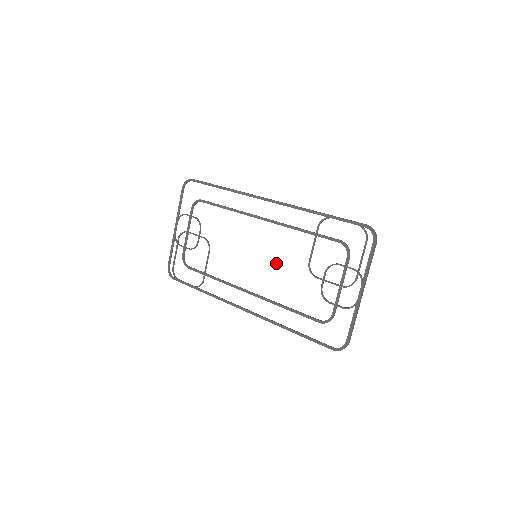
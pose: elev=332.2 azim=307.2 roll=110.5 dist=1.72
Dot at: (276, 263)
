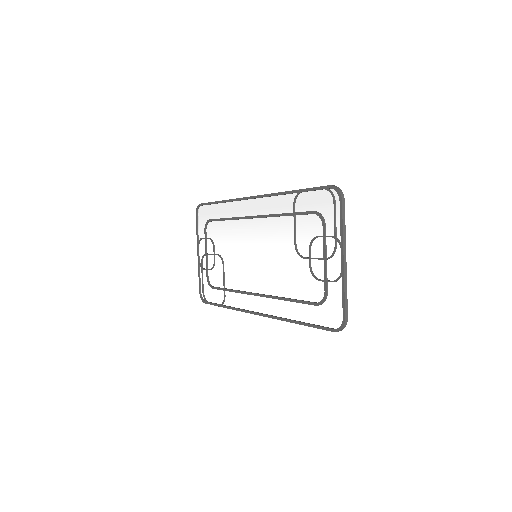
Dot at: (271, 257)
